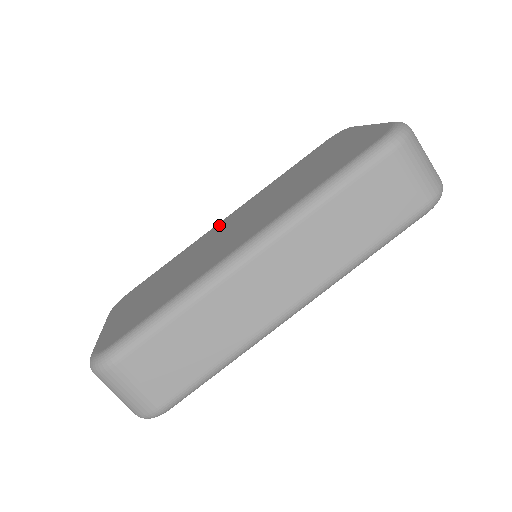
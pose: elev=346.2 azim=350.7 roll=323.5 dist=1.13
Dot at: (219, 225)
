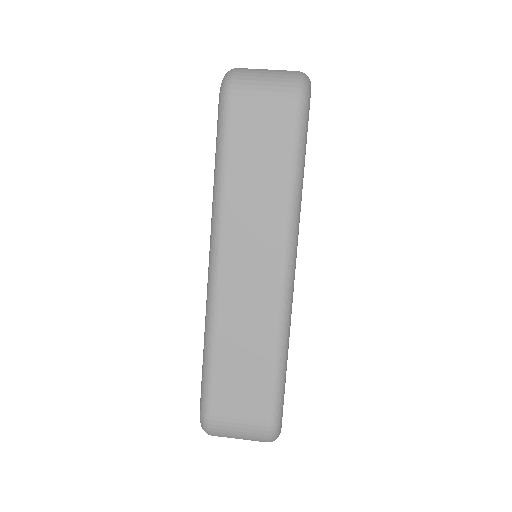
Dot at: occluded
